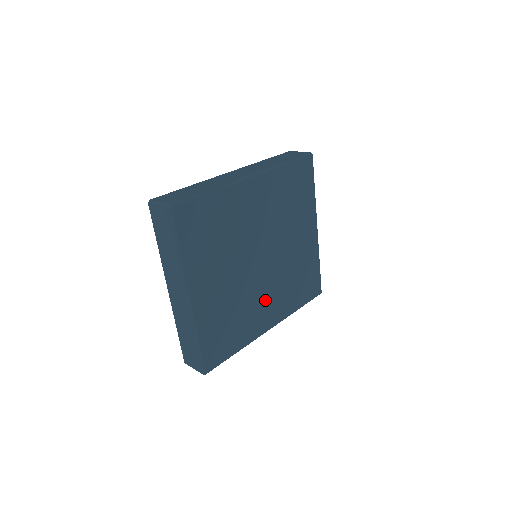
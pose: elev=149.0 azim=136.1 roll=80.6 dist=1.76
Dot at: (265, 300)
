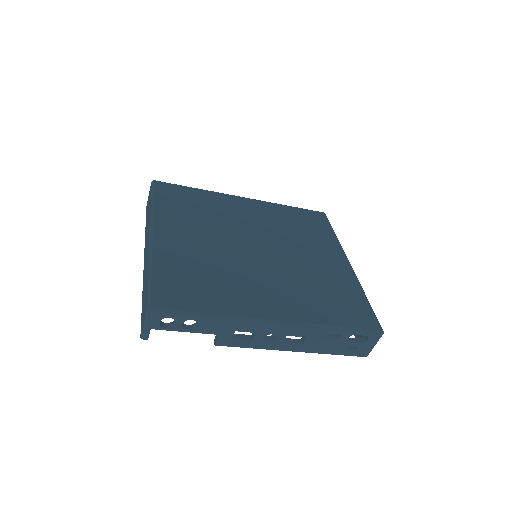
Dot at: (265, 285)
